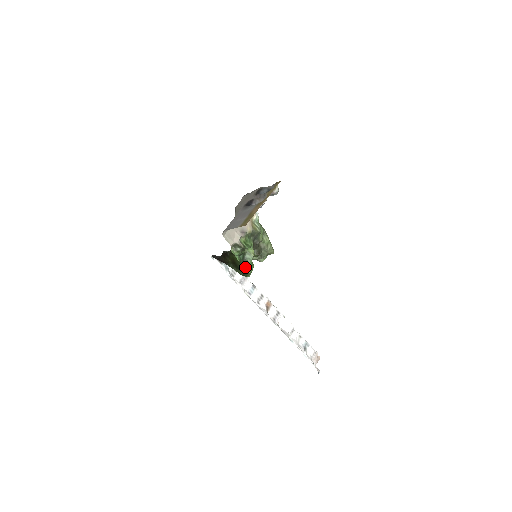
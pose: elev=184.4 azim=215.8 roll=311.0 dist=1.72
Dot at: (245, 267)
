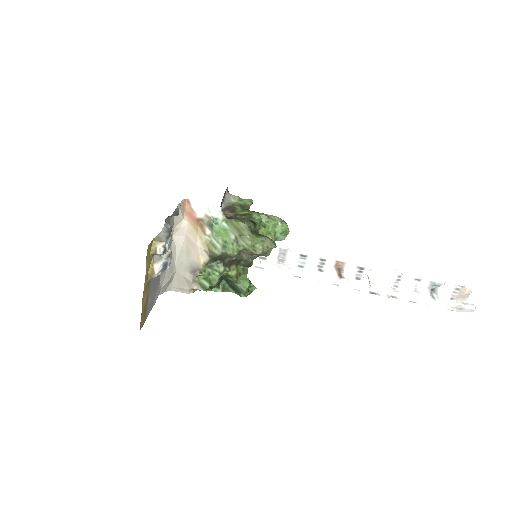
Dot at: (235, 292)
